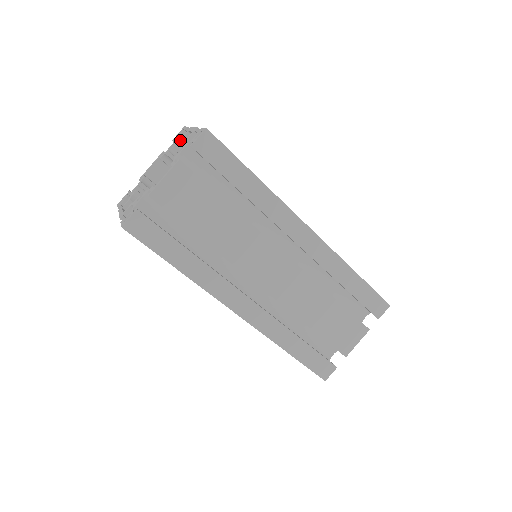
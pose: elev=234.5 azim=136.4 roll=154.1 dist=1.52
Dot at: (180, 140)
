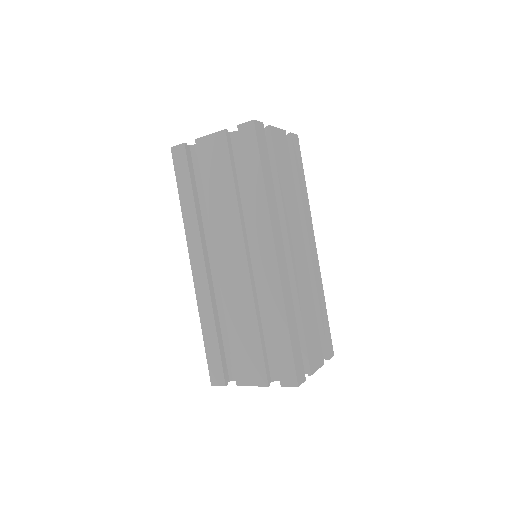
Dot at: occluded
